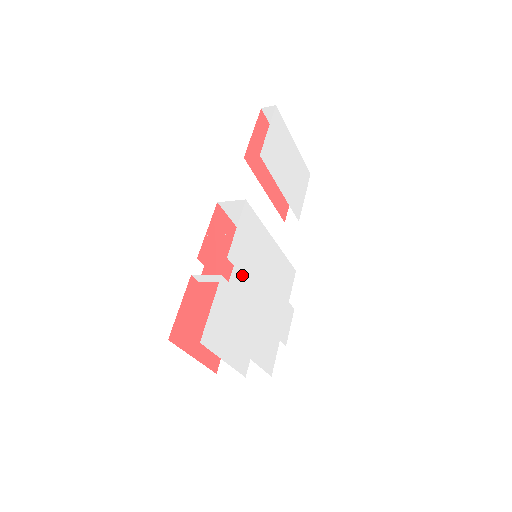
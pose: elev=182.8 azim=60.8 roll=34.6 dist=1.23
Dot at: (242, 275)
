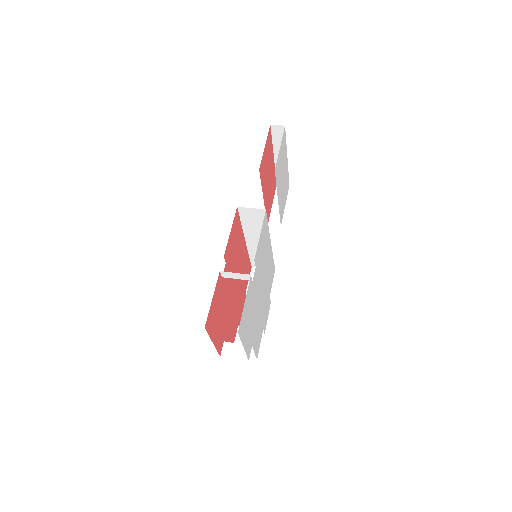
Dot at: (257, 274)
